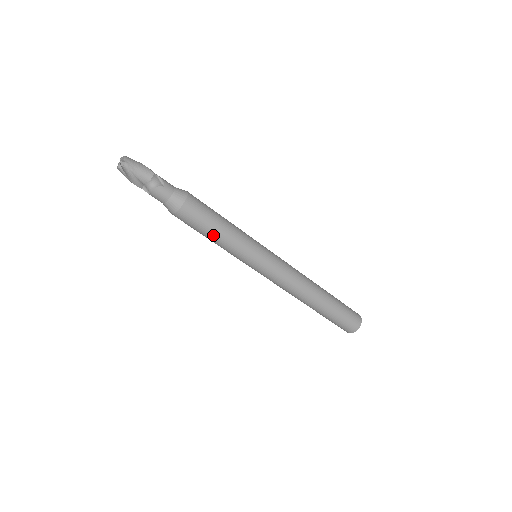
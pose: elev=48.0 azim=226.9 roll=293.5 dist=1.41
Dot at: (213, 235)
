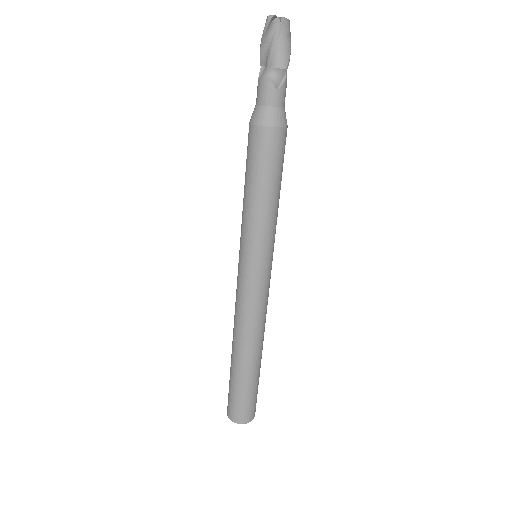
Dot at: (250, 187)
